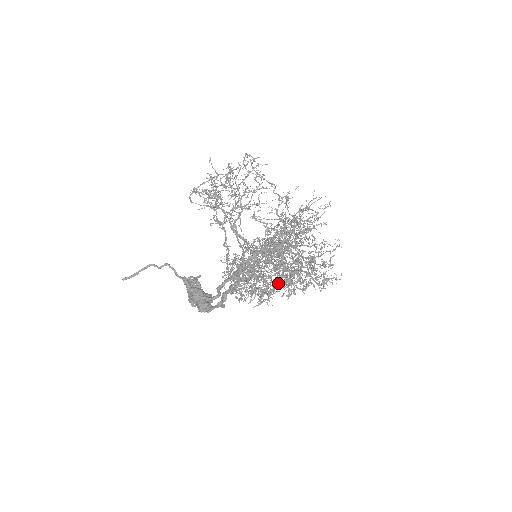
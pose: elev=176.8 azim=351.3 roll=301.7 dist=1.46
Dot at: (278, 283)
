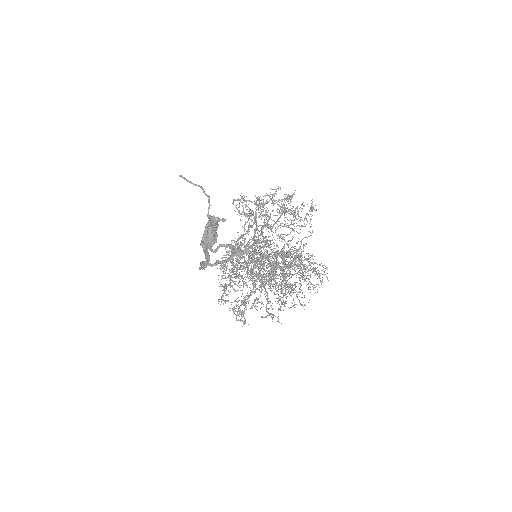
Dot at: occluded
